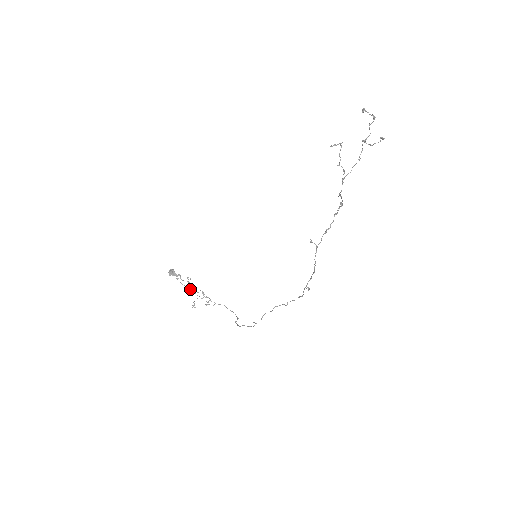
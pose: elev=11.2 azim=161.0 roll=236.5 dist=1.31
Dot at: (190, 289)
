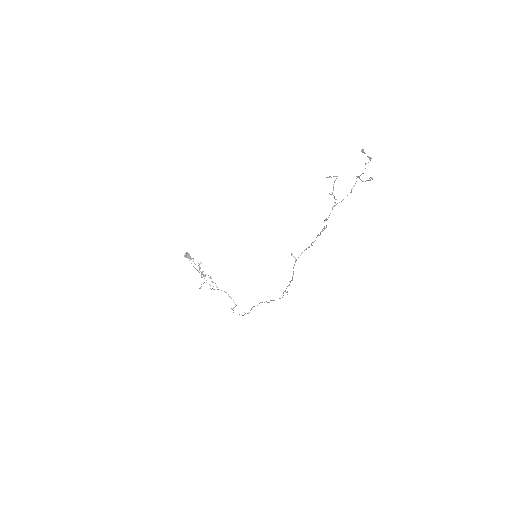
Dot at: occluded
